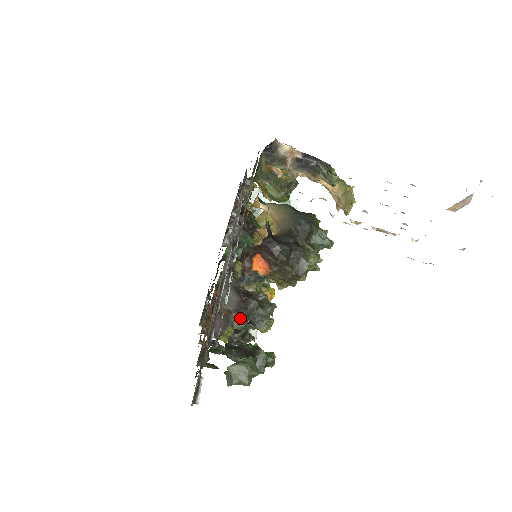
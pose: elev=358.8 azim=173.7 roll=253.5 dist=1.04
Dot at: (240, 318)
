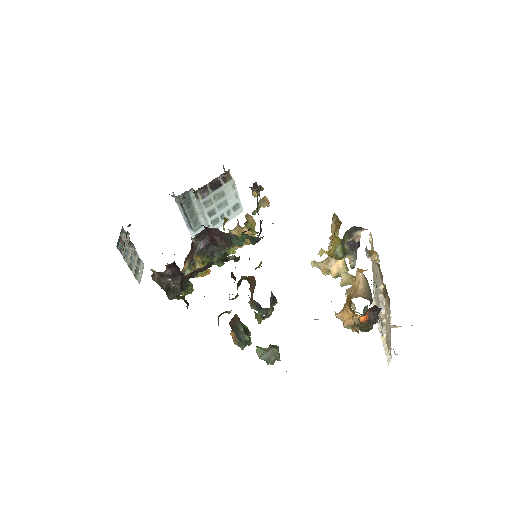
Dot at: (272, 311)
